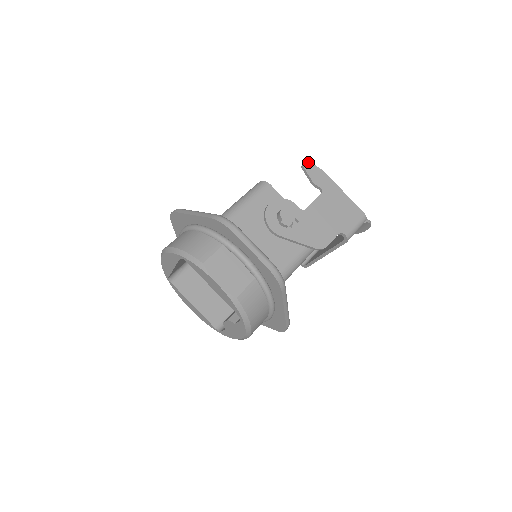
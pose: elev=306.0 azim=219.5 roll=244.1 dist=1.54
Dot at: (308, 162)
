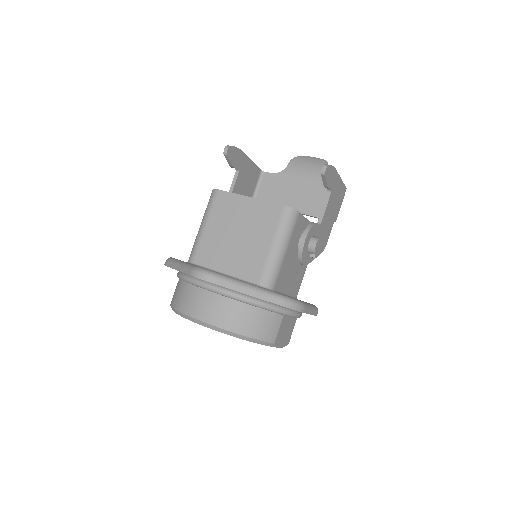
Dot at: (328, 166)
